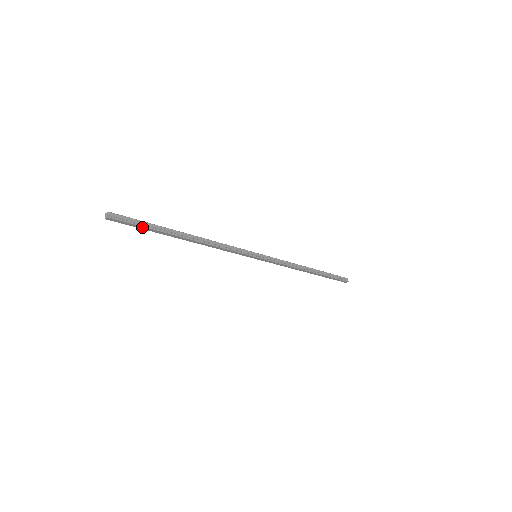
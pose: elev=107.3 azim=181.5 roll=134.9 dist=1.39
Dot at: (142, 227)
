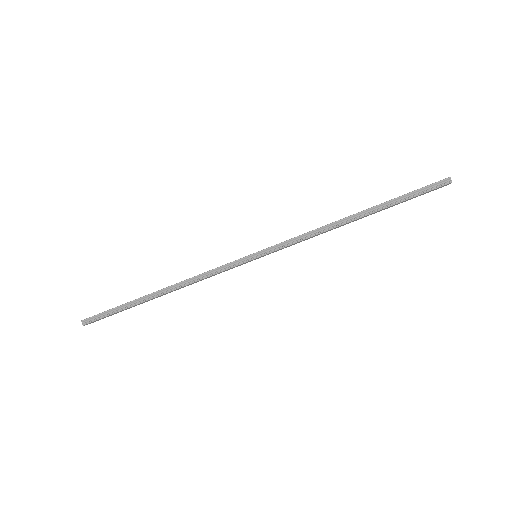
Dot at: (115, 313)
